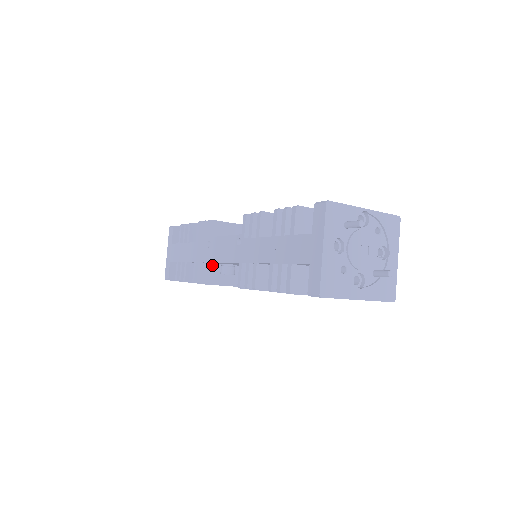
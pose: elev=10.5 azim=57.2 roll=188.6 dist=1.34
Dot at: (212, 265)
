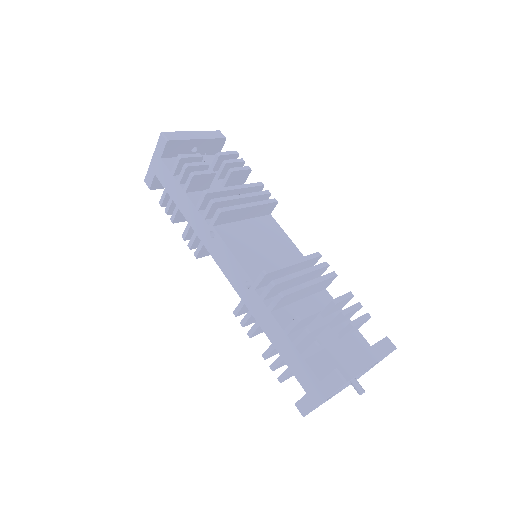
Dot at: occluded
